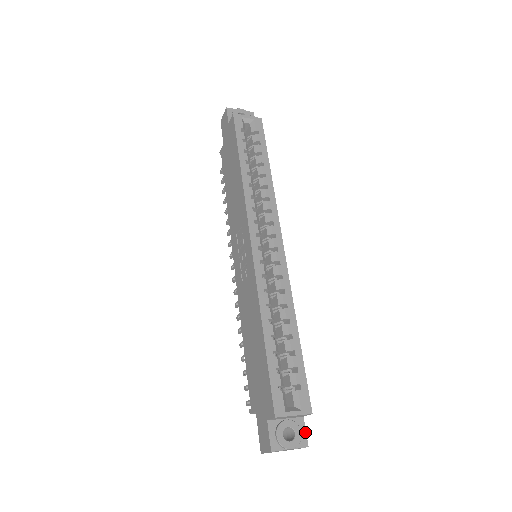
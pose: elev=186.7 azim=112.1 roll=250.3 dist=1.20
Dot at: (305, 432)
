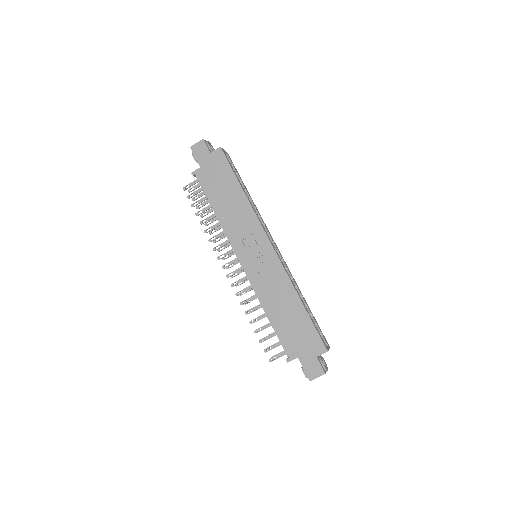
Dot at: occluded
